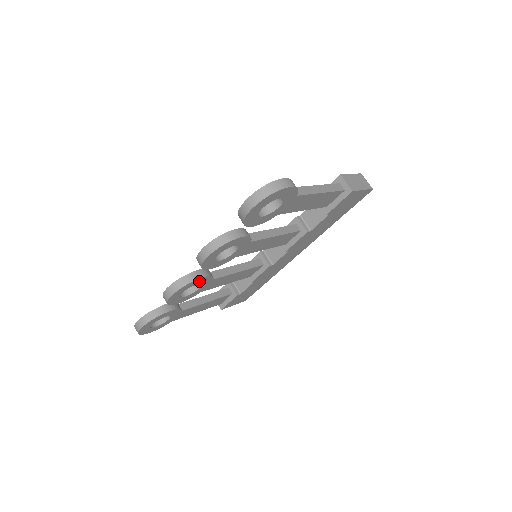
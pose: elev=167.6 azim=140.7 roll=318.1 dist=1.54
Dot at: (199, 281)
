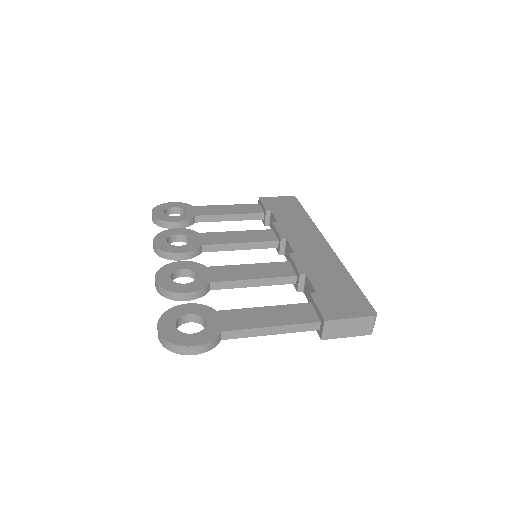
Dot at: occluded
